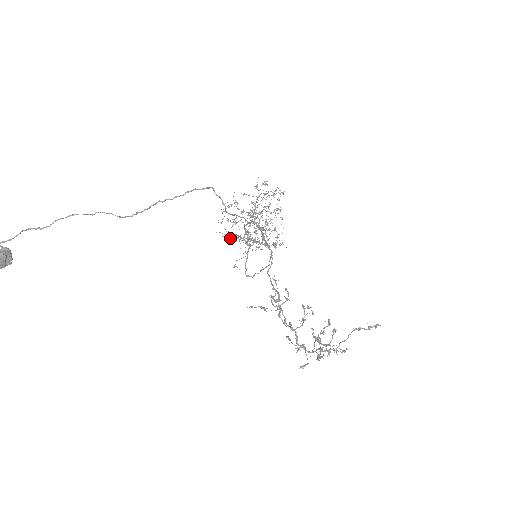
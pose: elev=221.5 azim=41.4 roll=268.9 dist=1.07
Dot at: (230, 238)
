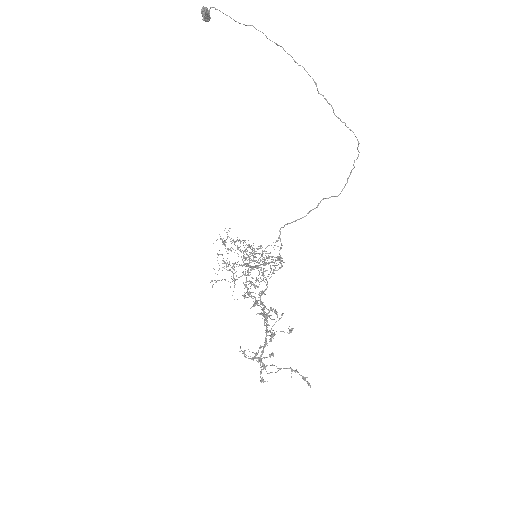
Dot at: occluded
